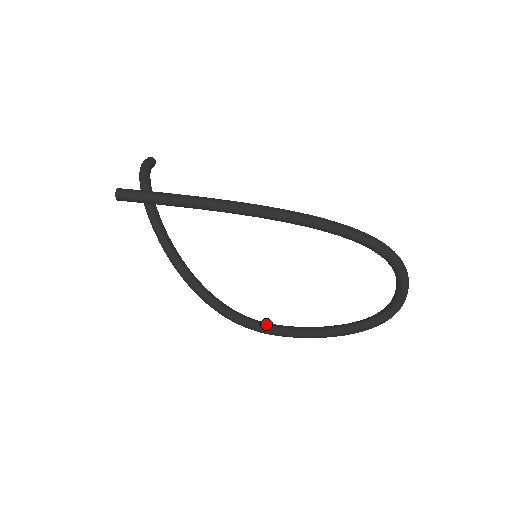
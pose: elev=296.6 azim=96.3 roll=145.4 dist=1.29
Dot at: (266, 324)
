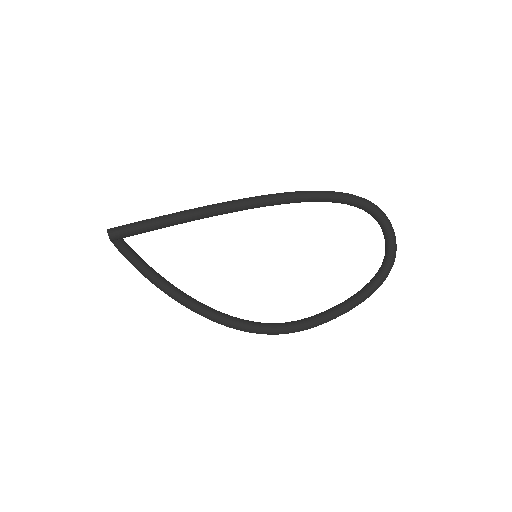
Dot at: (292, 321)
